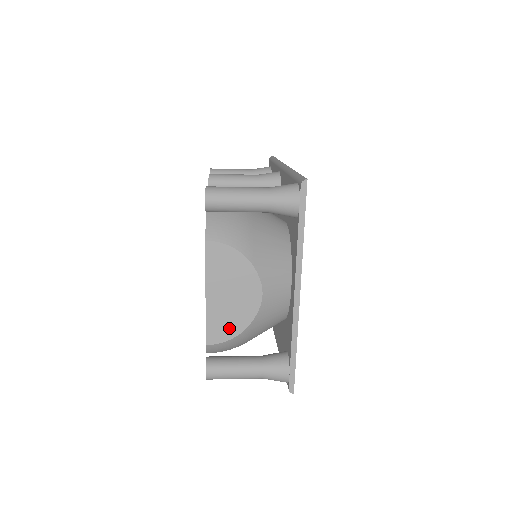
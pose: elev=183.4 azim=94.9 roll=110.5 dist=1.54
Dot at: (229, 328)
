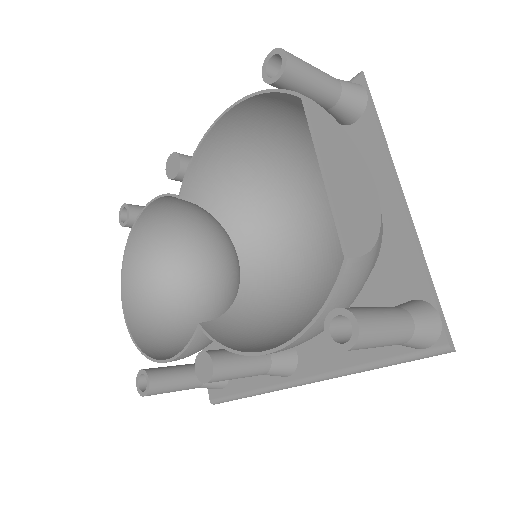
Dot at: (363, 231)
